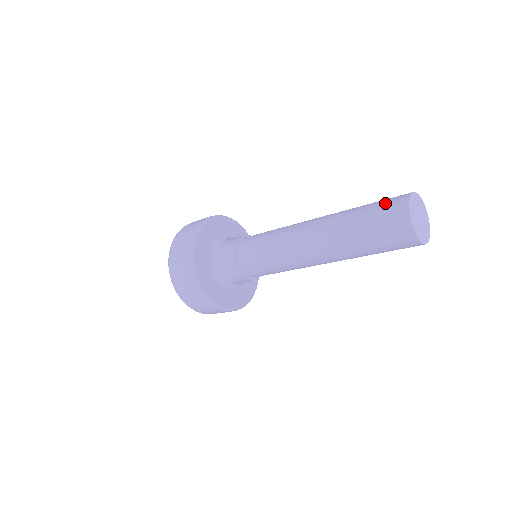
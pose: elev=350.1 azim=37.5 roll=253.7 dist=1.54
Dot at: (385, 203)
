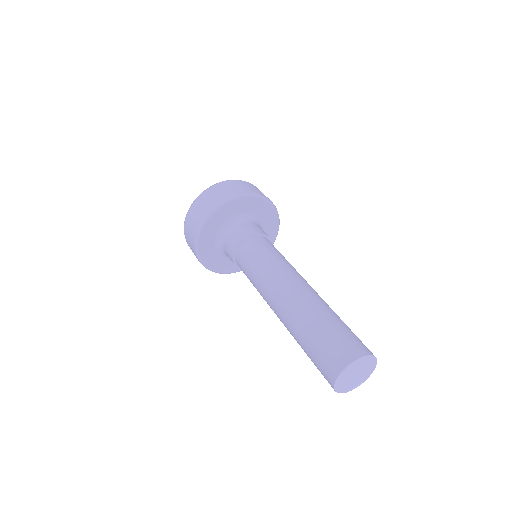
Dot at: (335, 345)
